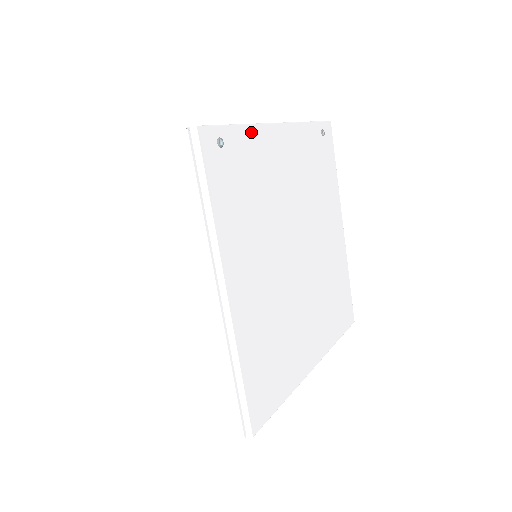
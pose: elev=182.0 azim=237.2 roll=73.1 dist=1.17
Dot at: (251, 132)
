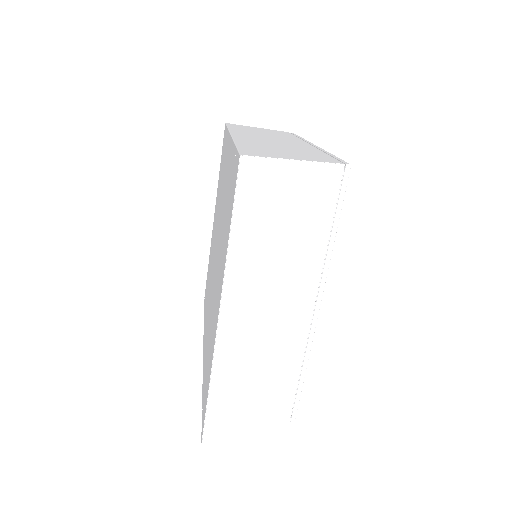
Dot at: occluded
